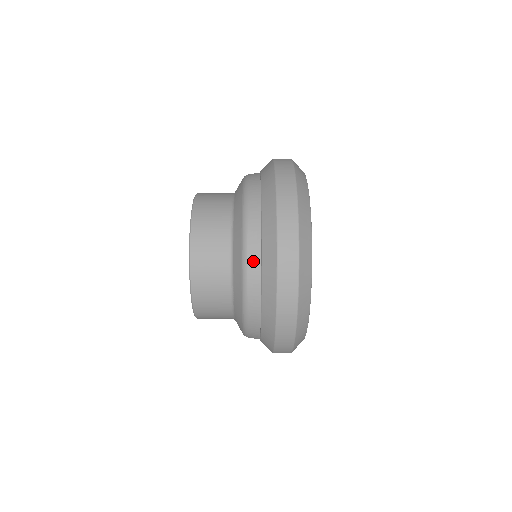
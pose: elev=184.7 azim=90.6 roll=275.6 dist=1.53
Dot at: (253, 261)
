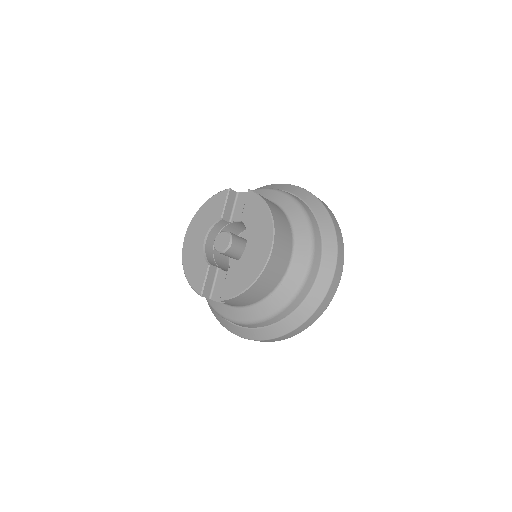
Dot at: (315, 267)
